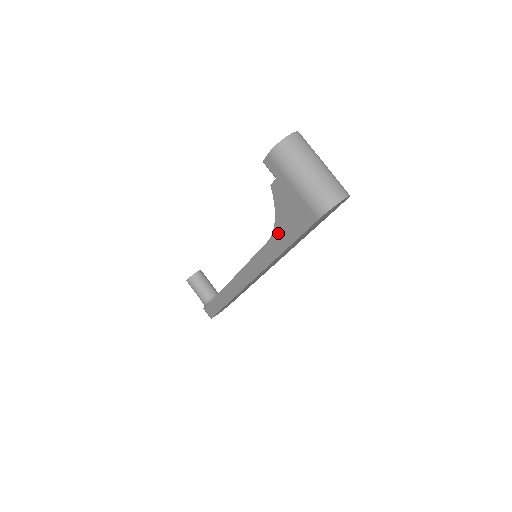
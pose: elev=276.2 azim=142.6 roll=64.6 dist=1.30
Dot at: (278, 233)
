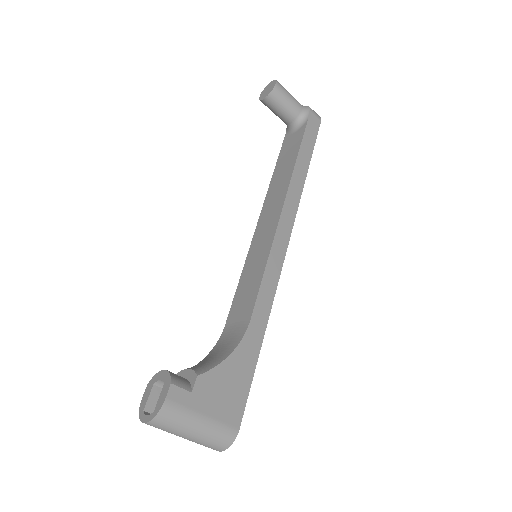
Dot at: occluded
